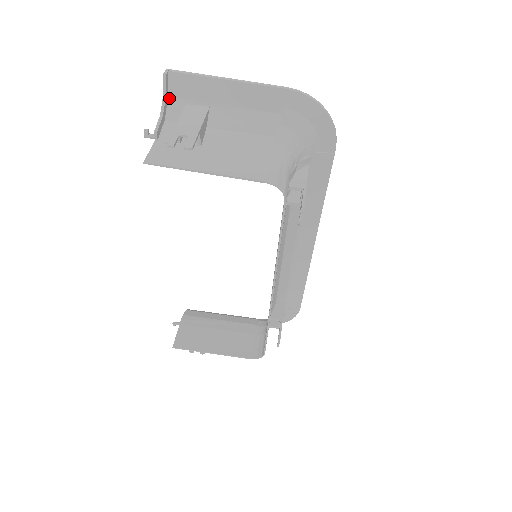
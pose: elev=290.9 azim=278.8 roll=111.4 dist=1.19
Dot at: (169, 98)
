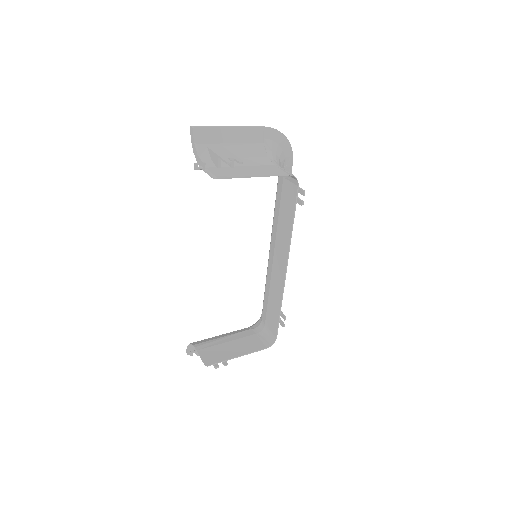
Dot at: (195, 145)
